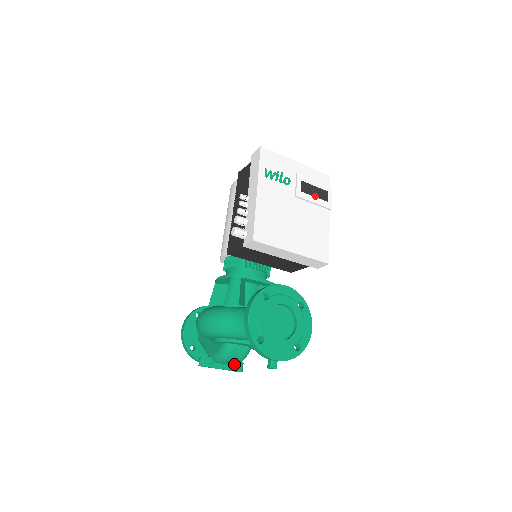
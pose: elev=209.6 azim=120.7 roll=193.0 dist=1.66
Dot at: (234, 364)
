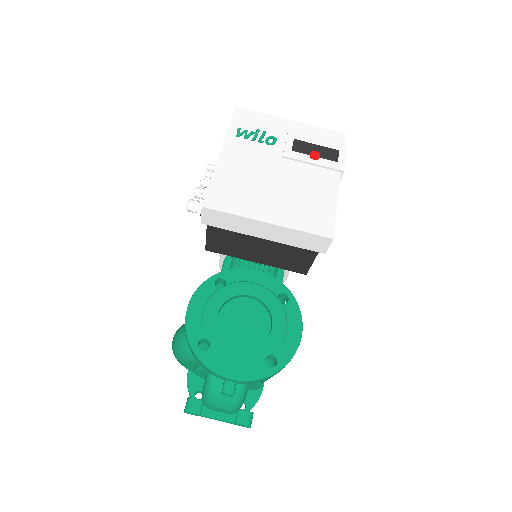
Dot at: (230, 411)
